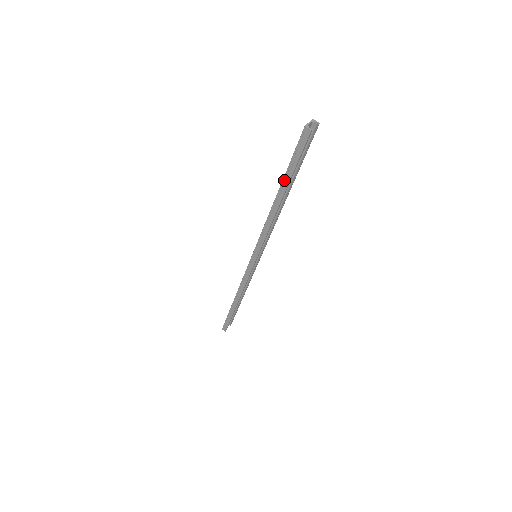
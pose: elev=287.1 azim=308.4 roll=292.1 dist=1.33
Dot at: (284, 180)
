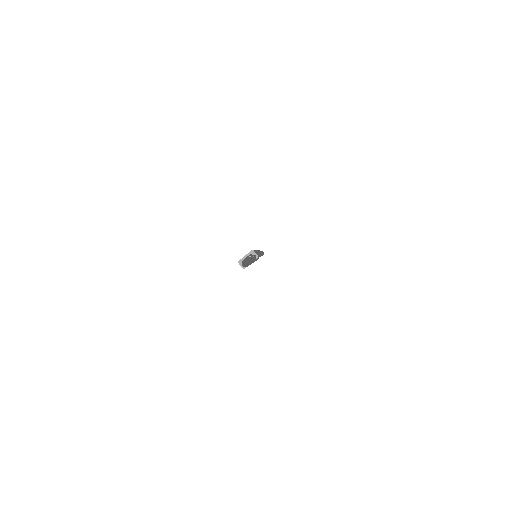
Dot at: occluded
